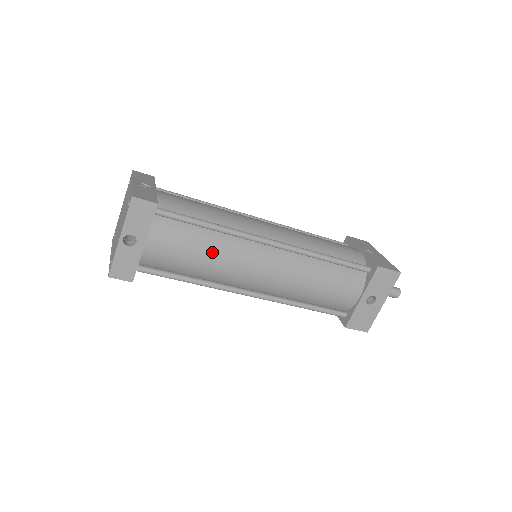
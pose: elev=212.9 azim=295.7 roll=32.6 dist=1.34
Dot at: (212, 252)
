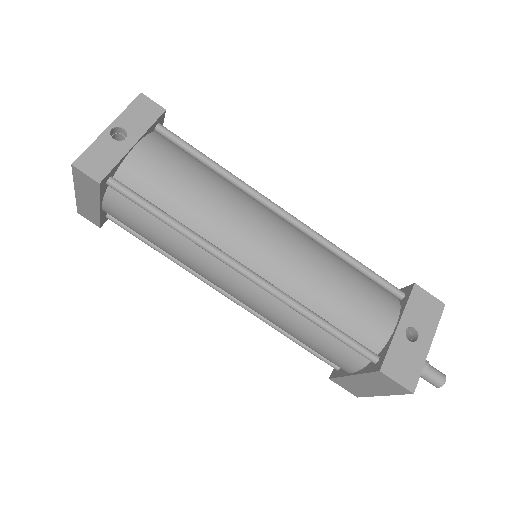
Dot at: (211, 188)
